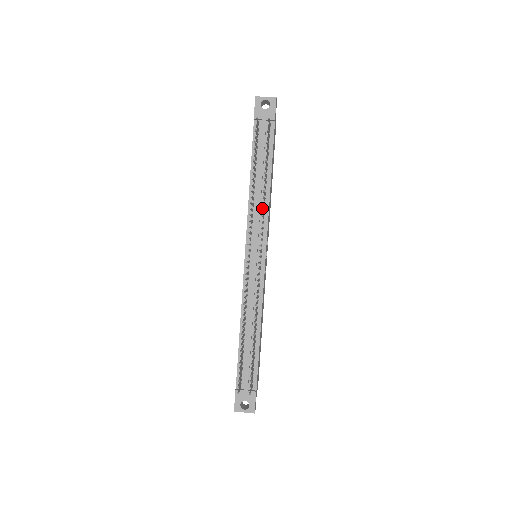
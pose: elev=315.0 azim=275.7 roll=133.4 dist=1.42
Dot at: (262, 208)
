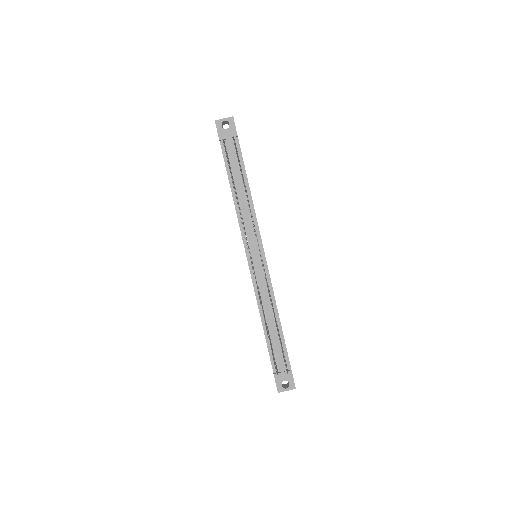
Dot at: (249, 214)
